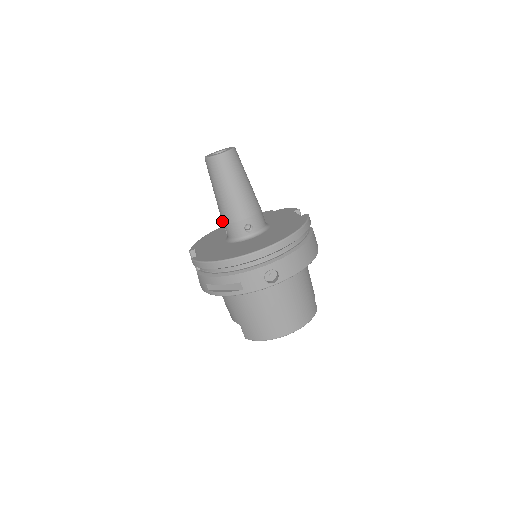
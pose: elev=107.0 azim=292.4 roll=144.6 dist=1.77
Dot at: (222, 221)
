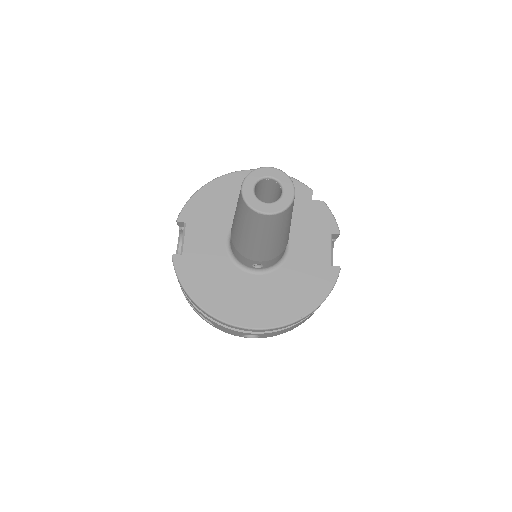
Dot at: (231, 233)
